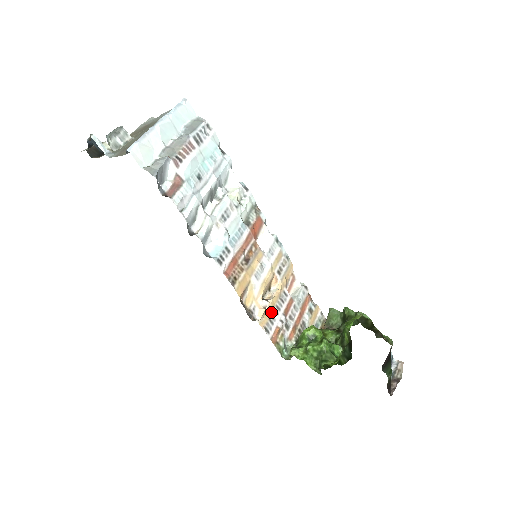
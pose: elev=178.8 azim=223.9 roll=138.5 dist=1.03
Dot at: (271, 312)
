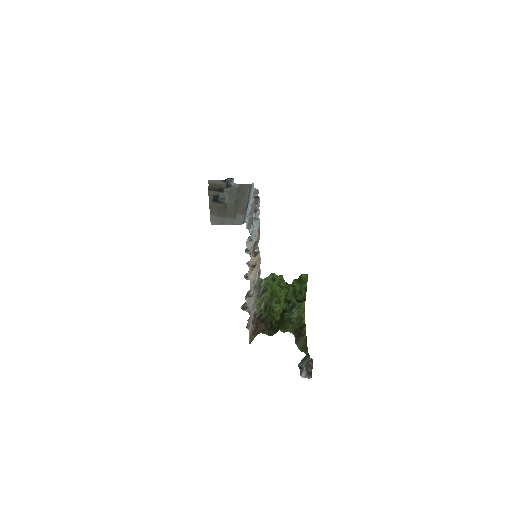
Dot at: (257, 268)
